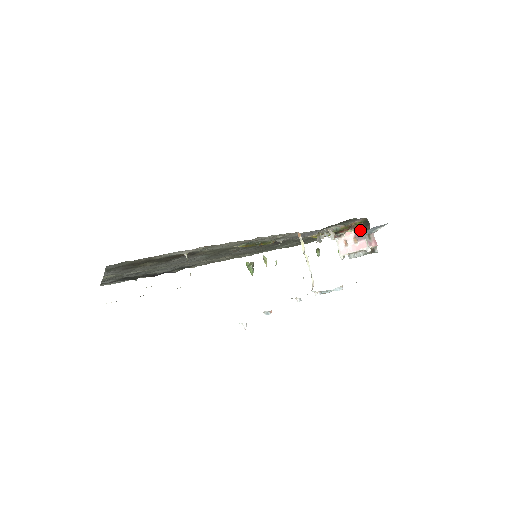
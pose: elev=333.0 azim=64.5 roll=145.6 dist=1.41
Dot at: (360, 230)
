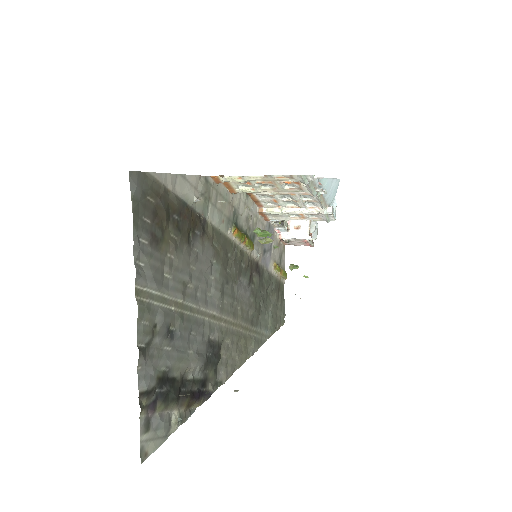
Dot at: occluded
